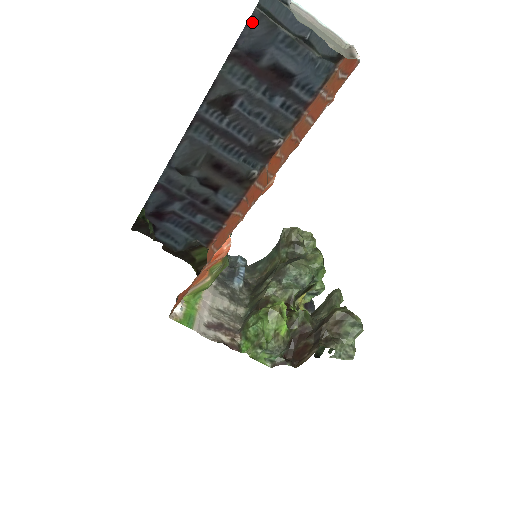
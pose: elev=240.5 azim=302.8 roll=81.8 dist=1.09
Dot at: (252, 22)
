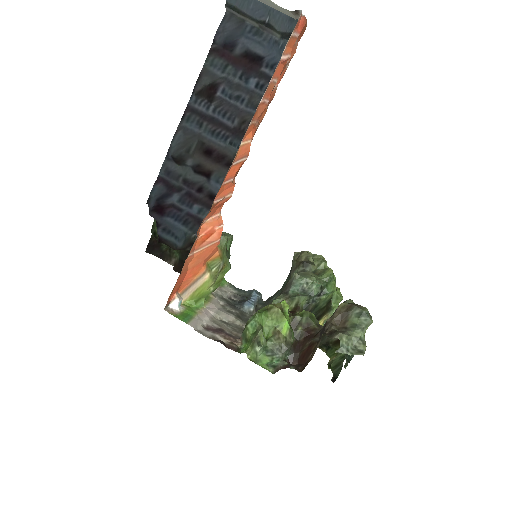
Dot at: (225, 21)
